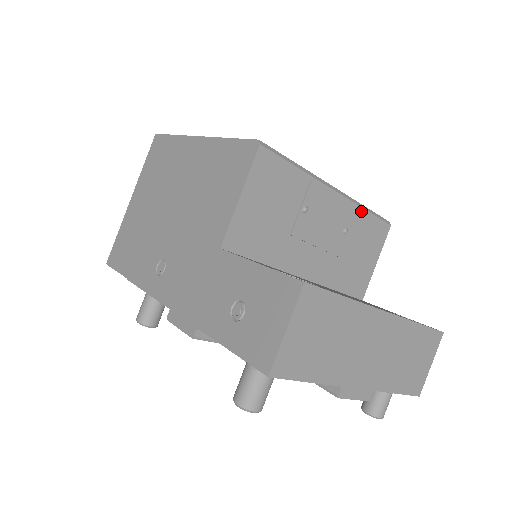
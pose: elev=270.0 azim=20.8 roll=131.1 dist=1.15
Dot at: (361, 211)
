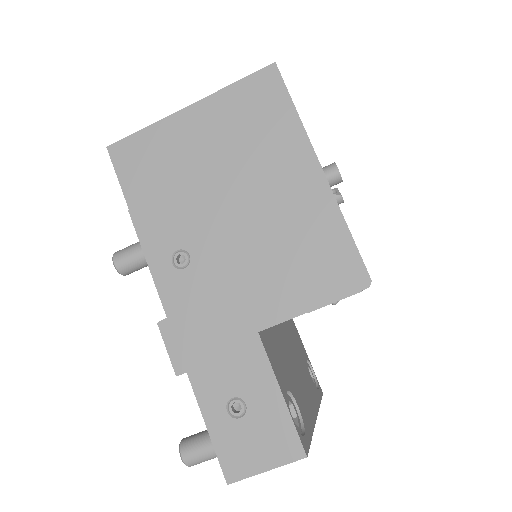
Dot at: occluded
